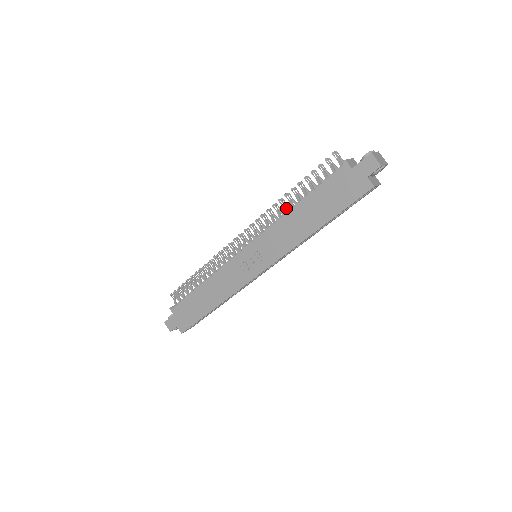
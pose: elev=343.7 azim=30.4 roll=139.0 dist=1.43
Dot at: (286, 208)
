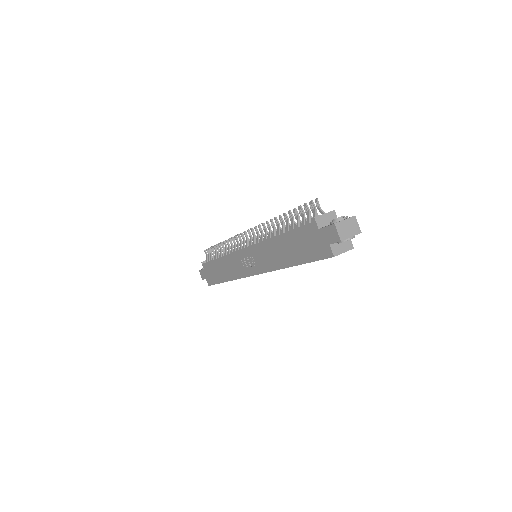
Dot at: (274, 231)
